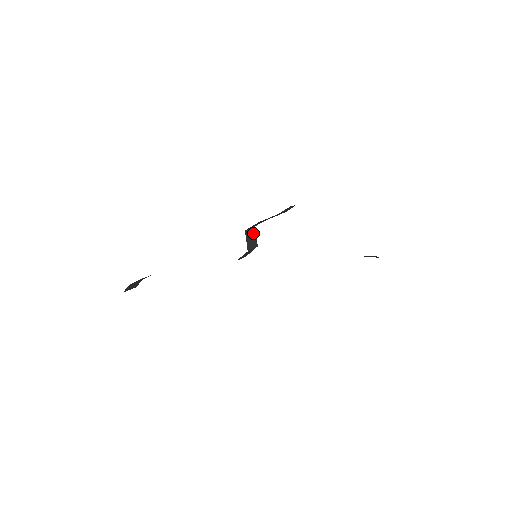
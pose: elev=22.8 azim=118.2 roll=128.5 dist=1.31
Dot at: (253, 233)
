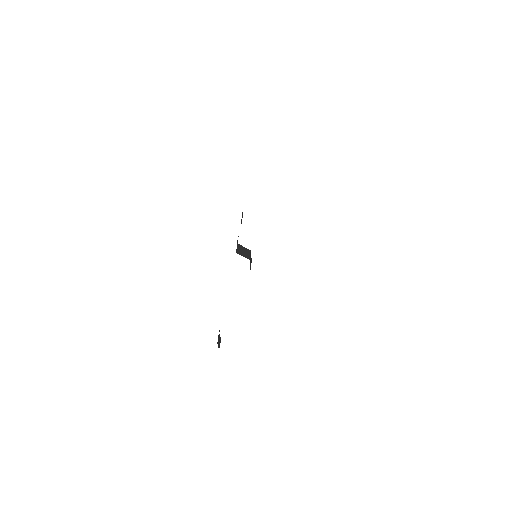
Dot at: (241, 248)
